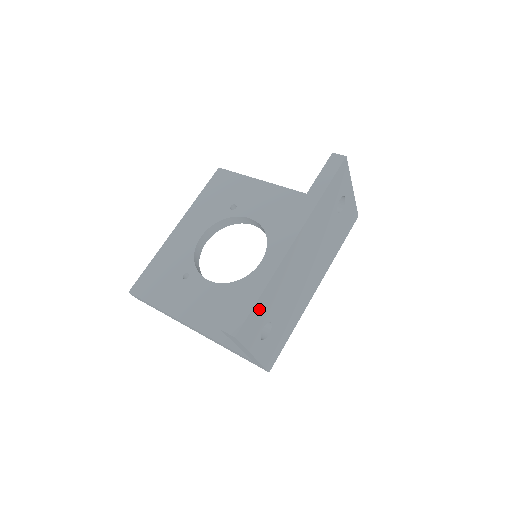
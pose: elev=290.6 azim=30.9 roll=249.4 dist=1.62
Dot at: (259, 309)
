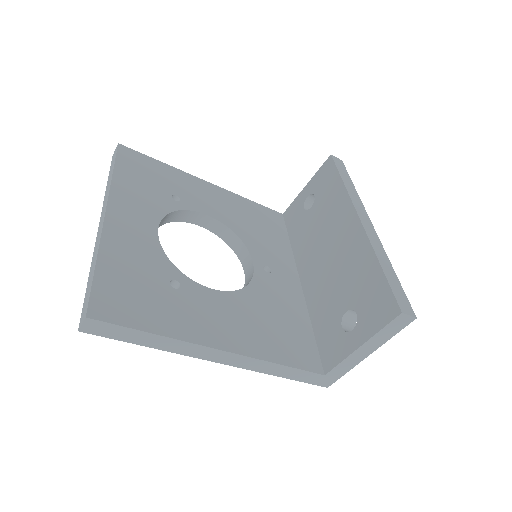
Dot at: occluded
